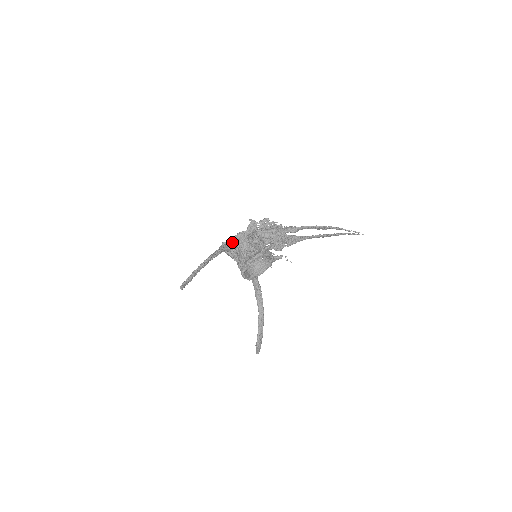
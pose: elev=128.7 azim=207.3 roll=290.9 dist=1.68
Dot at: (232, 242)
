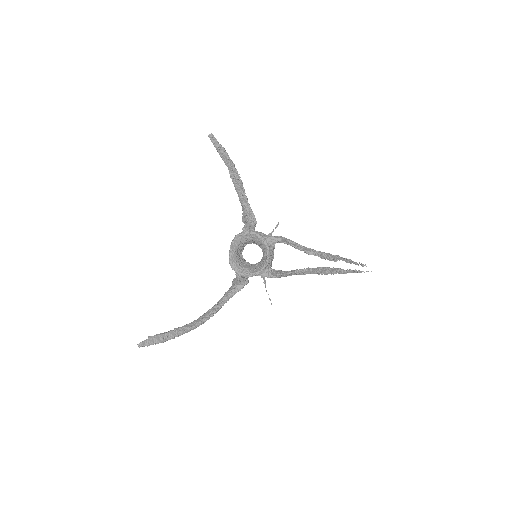
Dot at: (255, 226)
